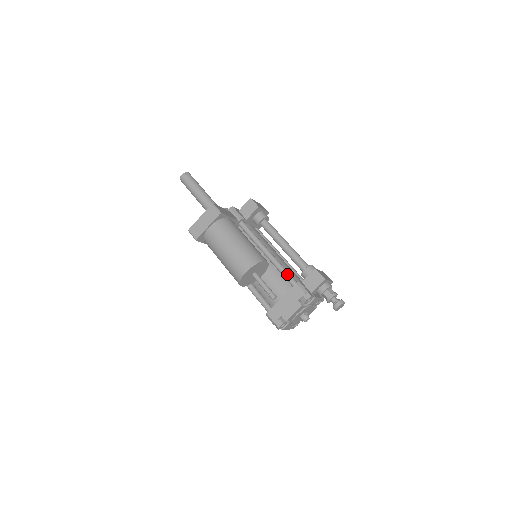
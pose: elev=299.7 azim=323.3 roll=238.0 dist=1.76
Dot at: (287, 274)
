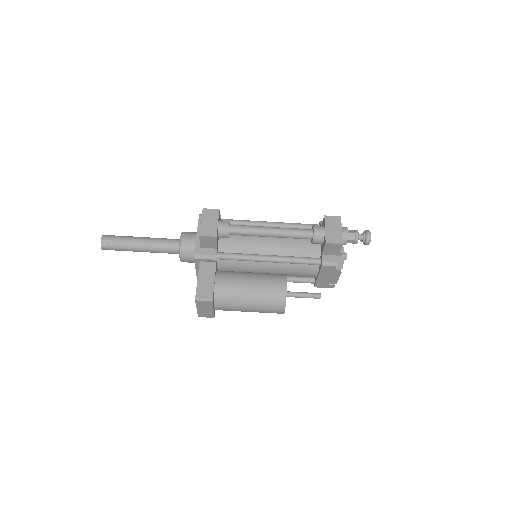
Dot at: (305, 263)
